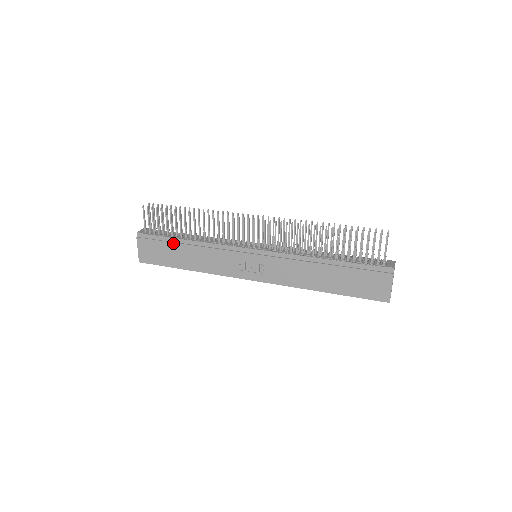
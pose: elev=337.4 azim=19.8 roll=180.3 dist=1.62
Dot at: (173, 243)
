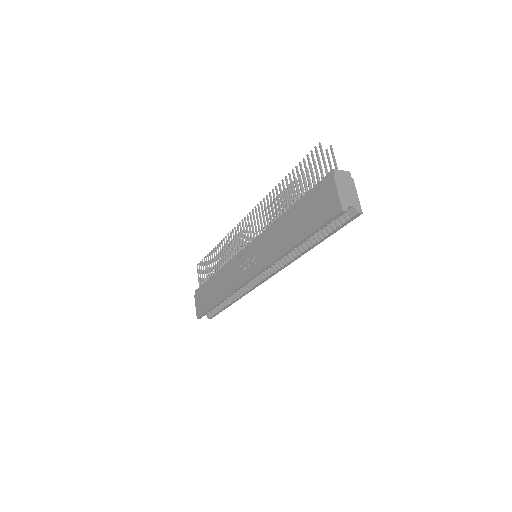
Dot at: (209, 282)
